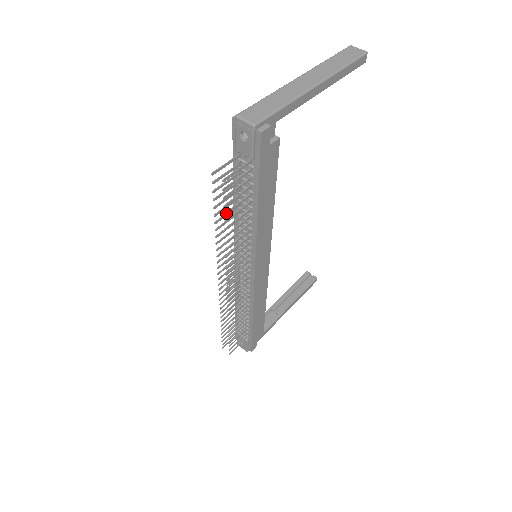
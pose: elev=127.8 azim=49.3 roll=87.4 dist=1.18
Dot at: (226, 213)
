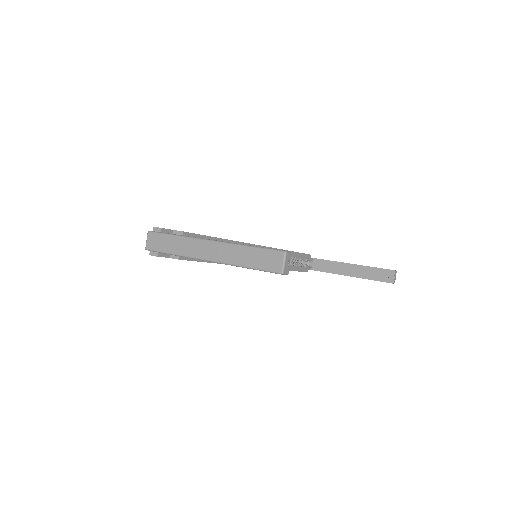
Dot at: occluded
